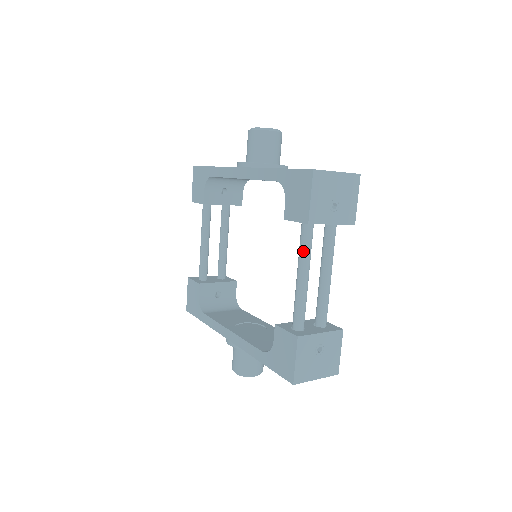
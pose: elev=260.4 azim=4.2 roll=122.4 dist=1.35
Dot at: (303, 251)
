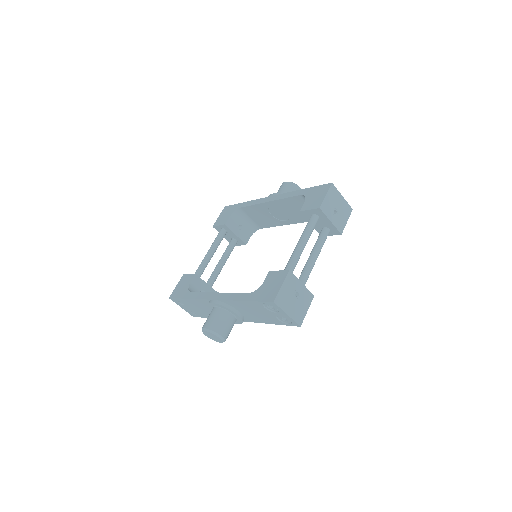
Dot at: (308, 229)
